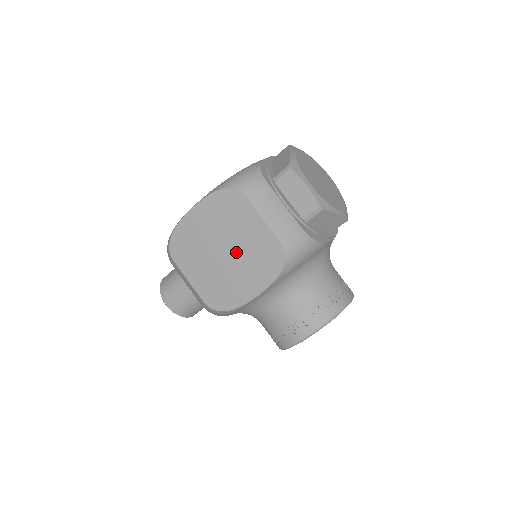
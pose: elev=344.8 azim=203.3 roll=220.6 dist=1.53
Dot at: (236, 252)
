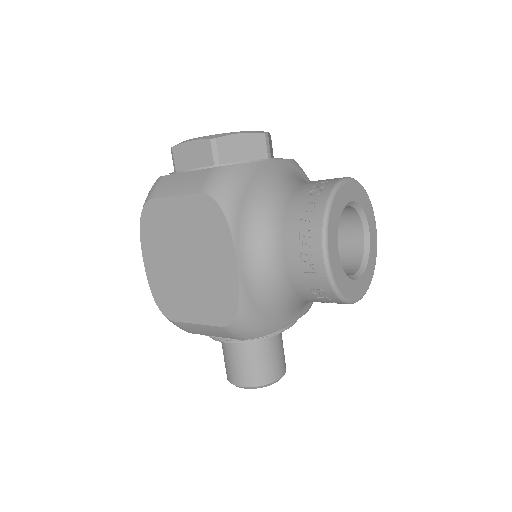
Dot at: (190, 248)
